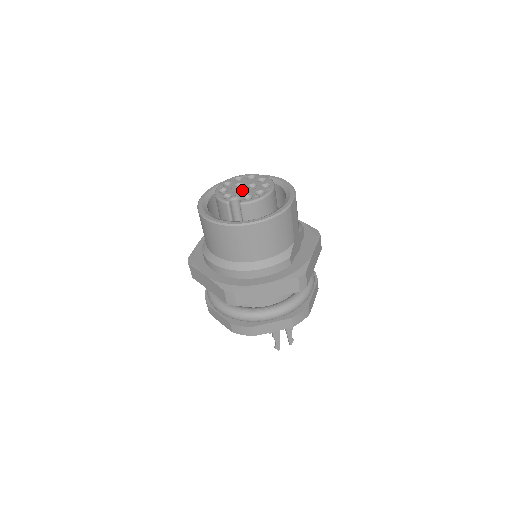
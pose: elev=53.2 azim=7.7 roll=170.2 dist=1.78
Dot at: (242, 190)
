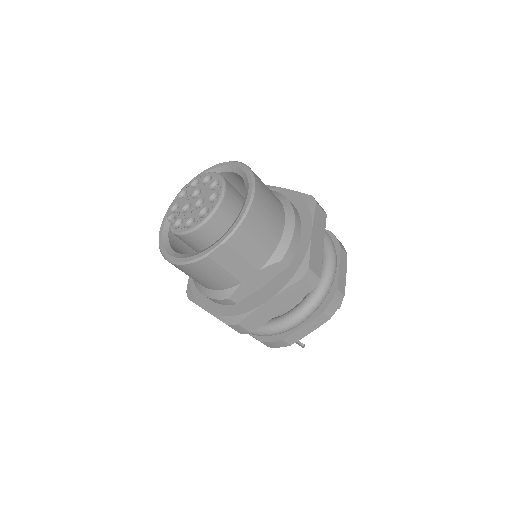
Dot at: (190, 205)
